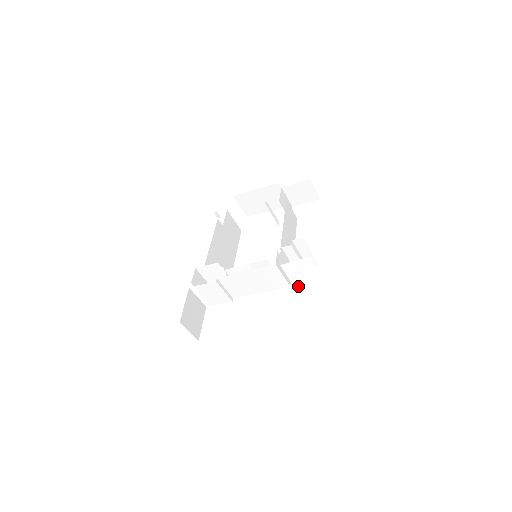
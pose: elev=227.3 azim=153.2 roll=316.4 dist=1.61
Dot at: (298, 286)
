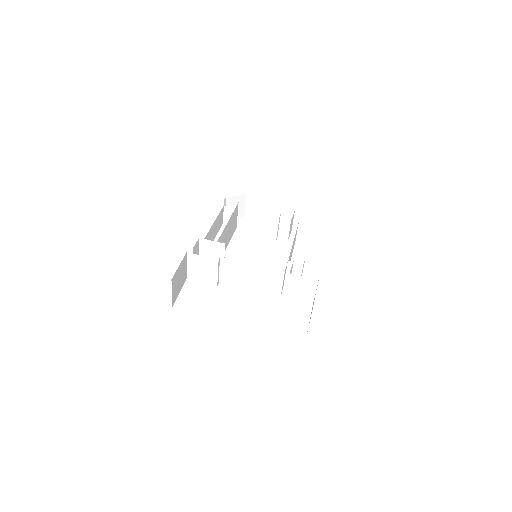
Dot at: (289, 300)
